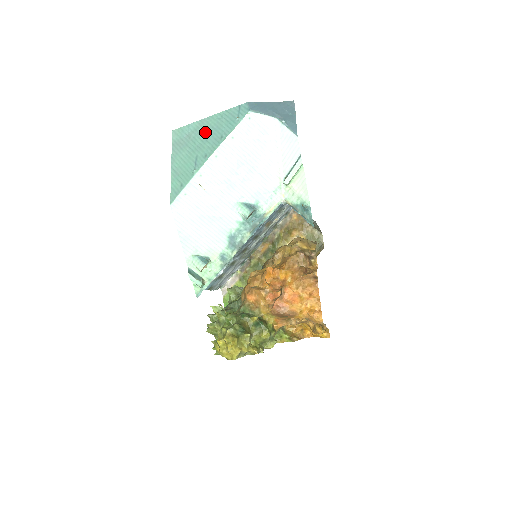
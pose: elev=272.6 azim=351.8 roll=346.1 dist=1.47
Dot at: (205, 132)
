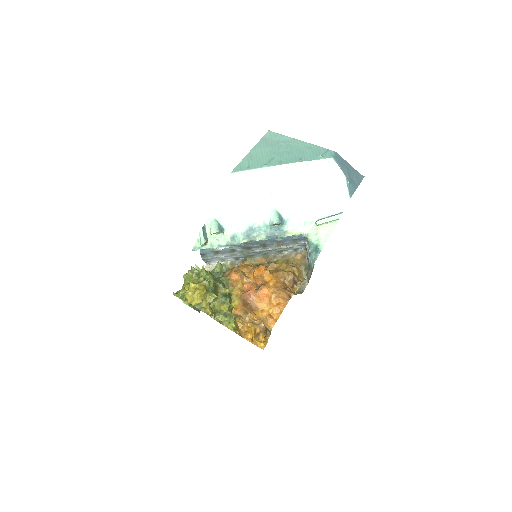
Dot at: (292, 148)
